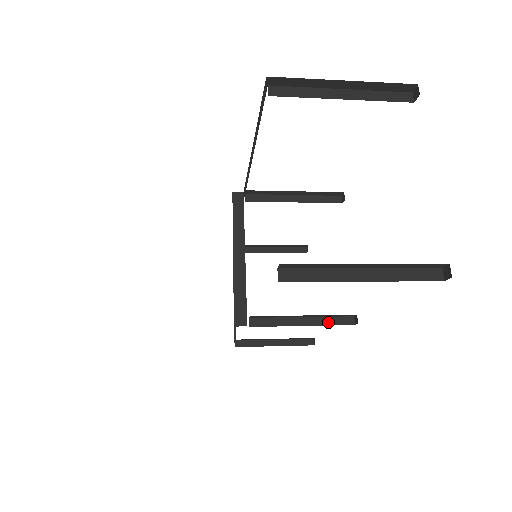
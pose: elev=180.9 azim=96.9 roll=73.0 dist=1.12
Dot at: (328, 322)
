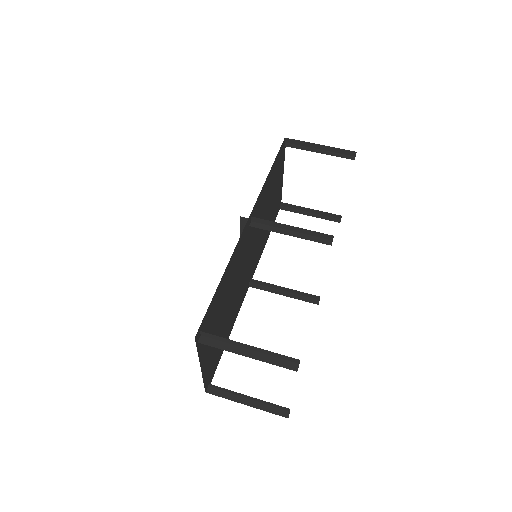
Dot at: (302, 294)
